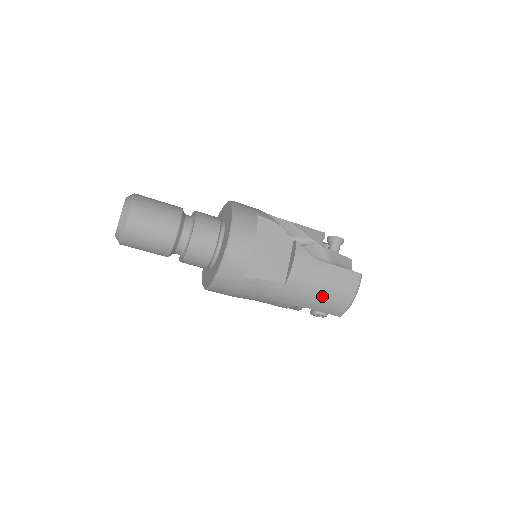
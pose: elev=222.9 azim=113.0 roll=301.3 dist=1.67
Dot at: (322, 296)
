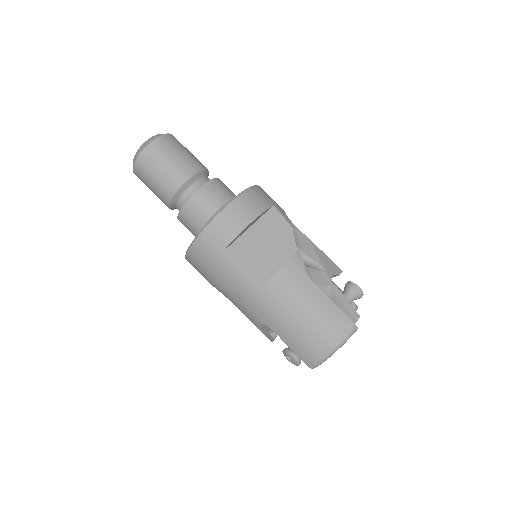
Dot at: (297, 325)
